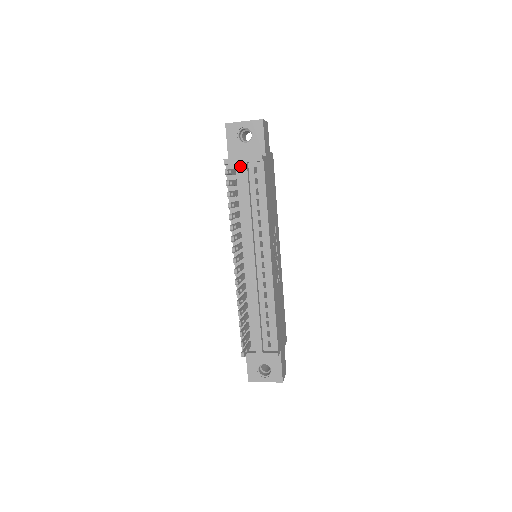
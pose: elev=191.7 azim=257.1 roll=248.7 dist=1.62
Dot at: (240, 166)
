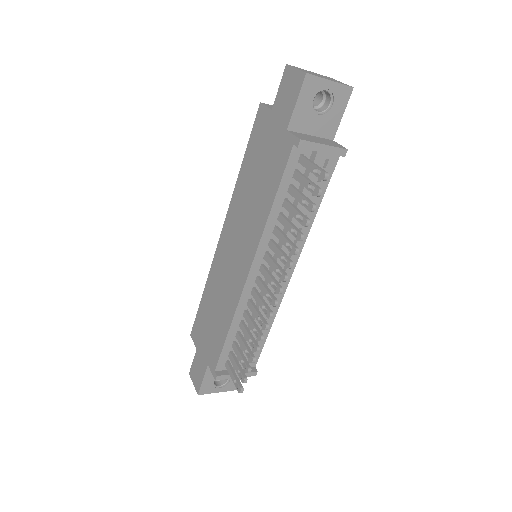
Dot at: (316, 156)
